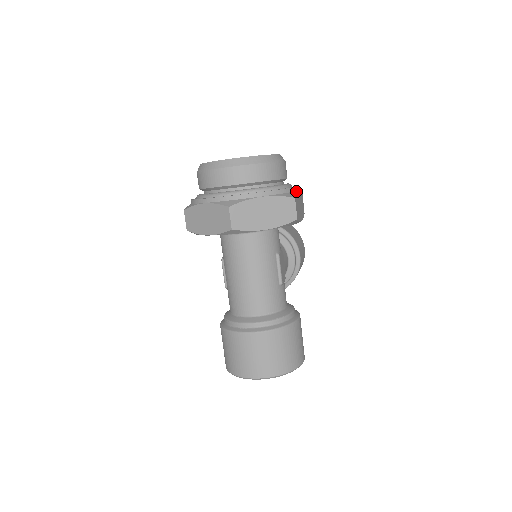
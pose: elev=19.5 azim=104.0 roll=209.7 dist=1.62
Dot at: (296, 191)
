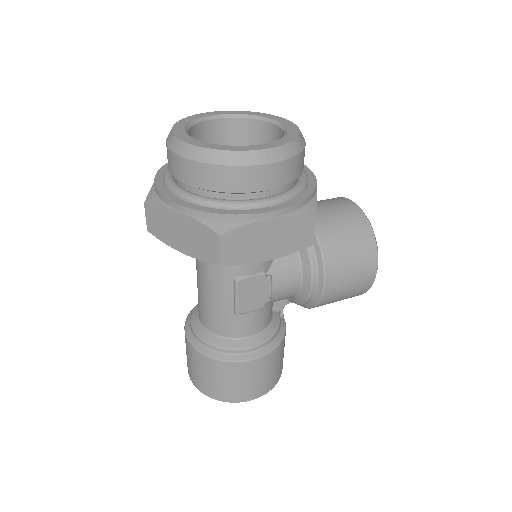
Dot at: (254, 220)
